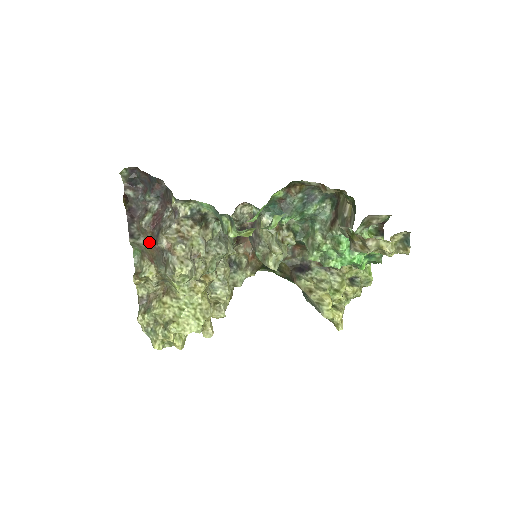
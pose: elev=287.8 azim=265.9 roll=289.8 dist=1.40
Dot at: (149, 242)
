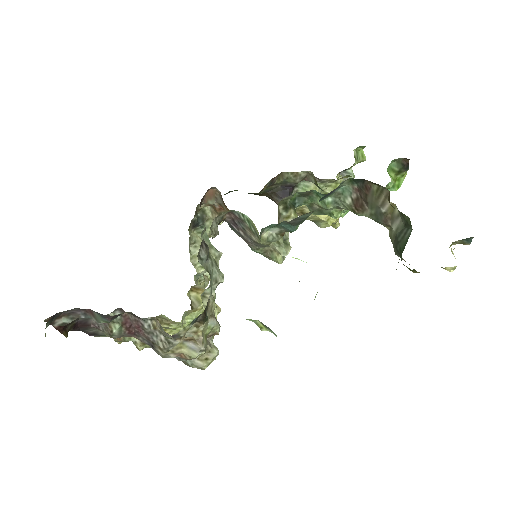
Dot at: occluded
